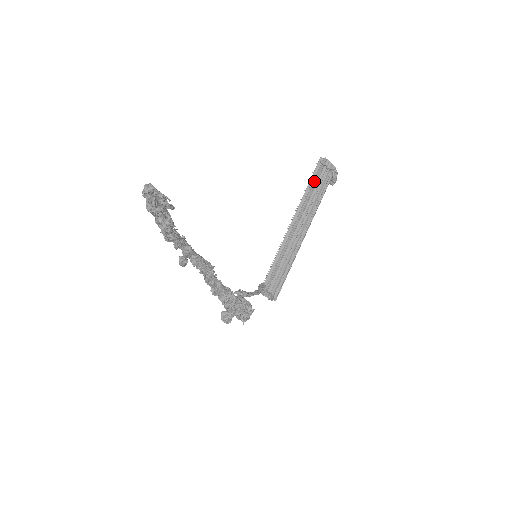
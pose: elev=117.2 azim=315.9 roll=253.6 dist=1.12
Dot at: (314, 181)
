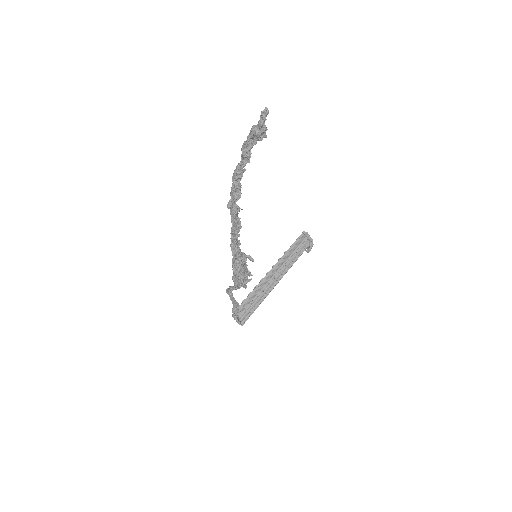
Dot at: (296, 245)
